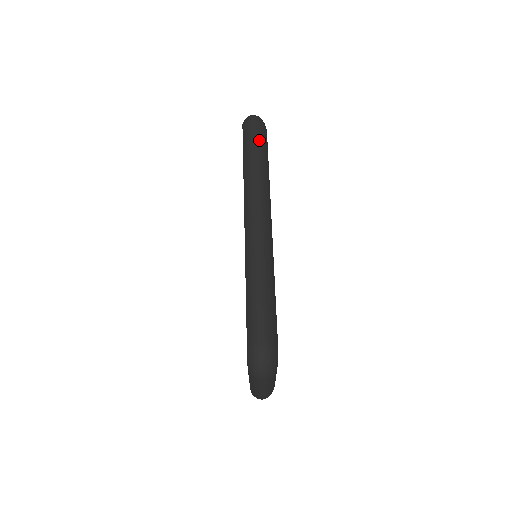
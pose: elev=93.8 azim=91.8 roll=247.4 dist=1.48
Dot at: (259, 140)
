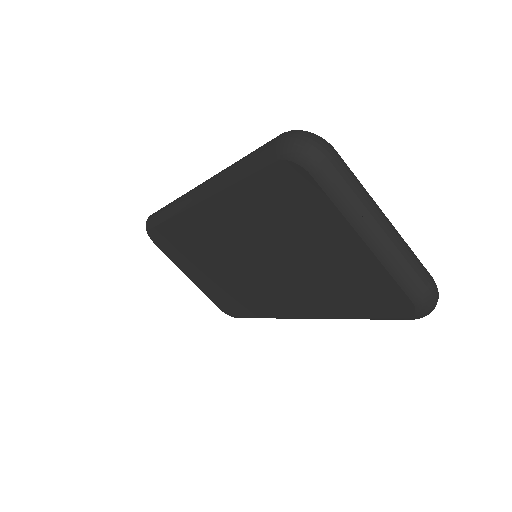
Dot at: occluded
